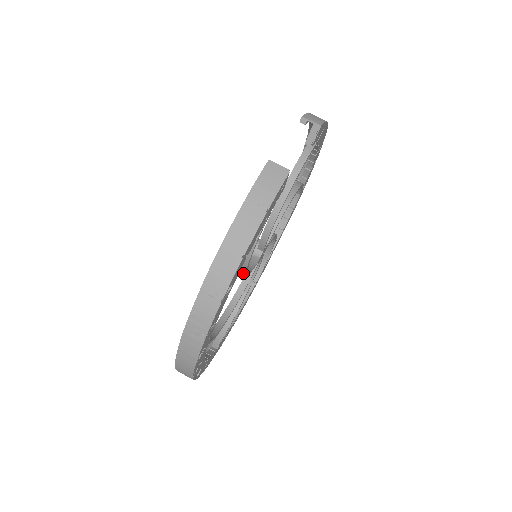
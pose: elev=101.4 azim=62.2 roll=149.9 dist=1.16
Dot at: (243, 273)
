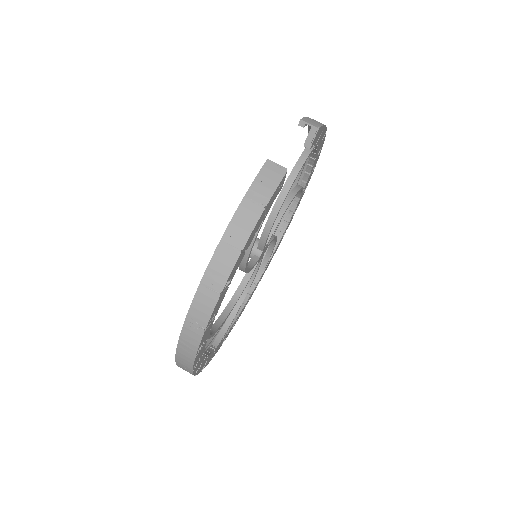
Dot at: (242, 270)
